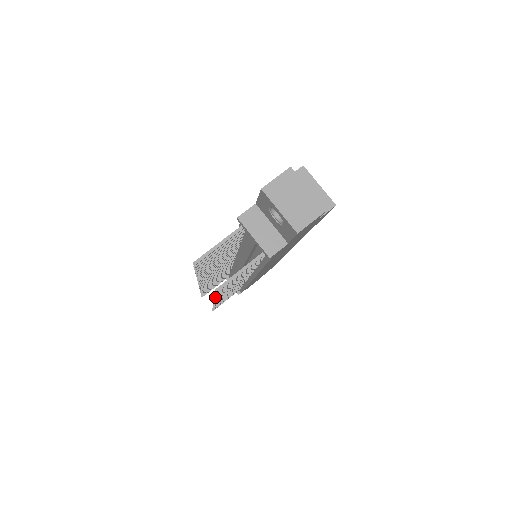
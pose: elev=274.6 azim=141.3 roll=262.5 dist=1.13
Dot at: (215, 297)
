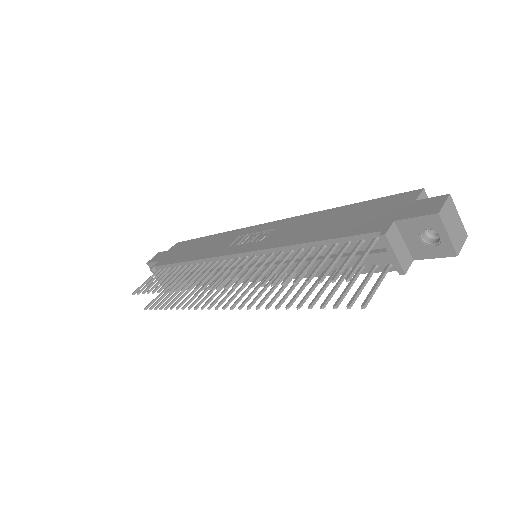
Dot at: (299, 308)
